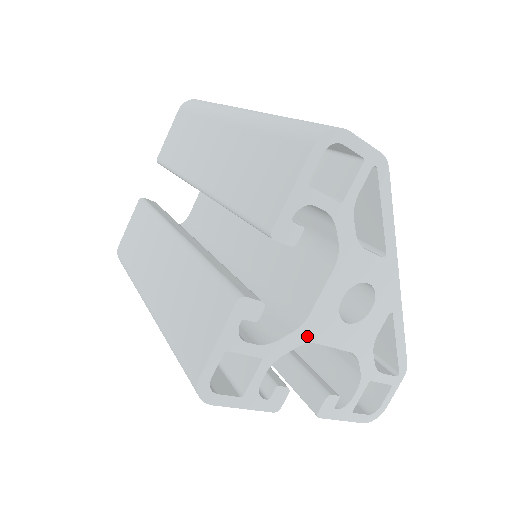
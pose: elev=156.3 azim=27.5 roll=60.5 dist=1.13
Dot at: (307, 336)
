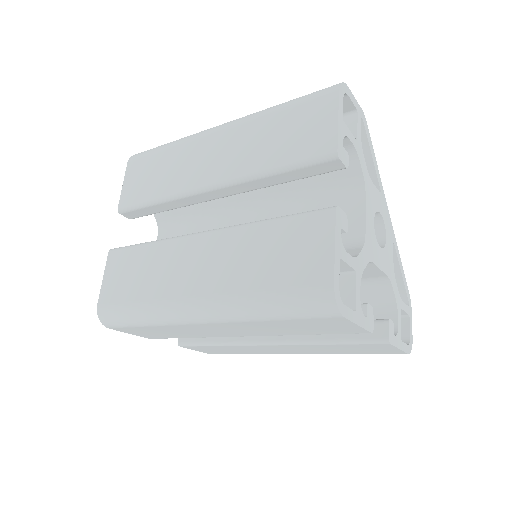
Dot at: (368, 254)
